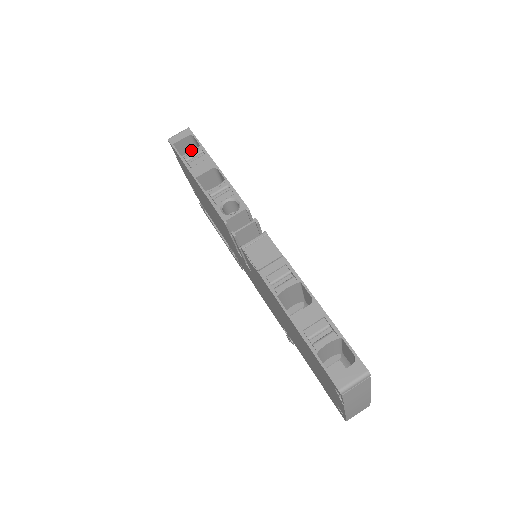
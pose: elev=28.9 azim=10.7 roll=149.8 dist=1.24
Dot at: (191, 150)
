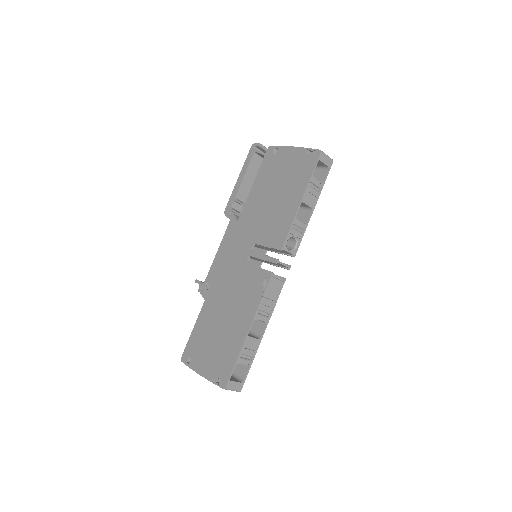
Dot at: occluded
